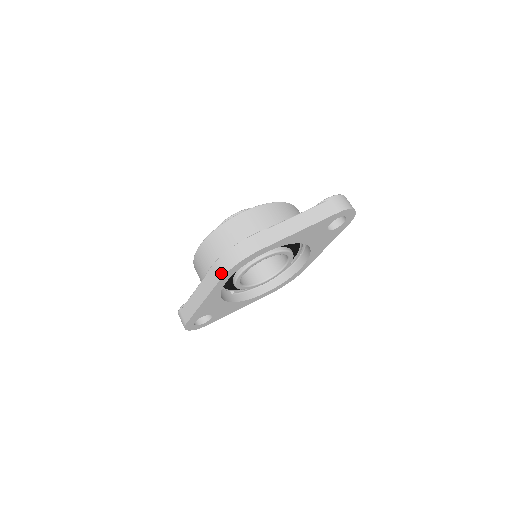
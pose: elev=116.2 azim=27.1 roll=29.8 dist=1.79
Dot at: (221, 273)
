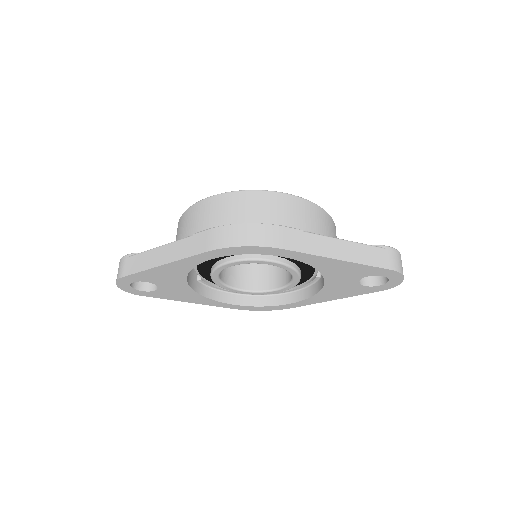
Dot at: (216, 244)
